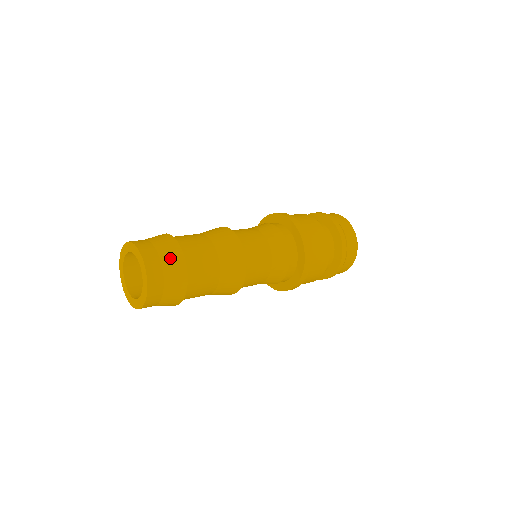
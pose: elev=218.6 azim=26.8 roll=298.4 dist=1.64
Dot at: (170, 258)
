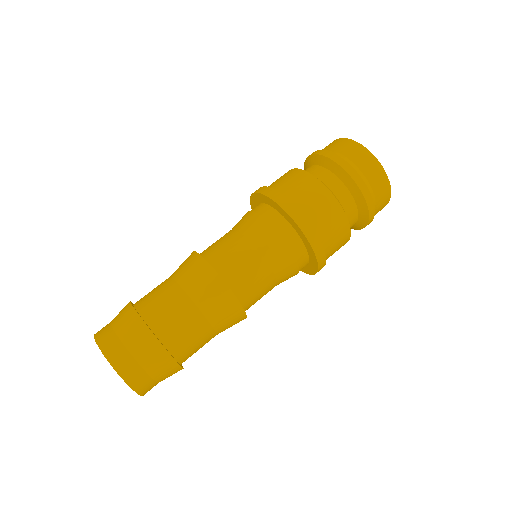
Dot at: (150, 358)
